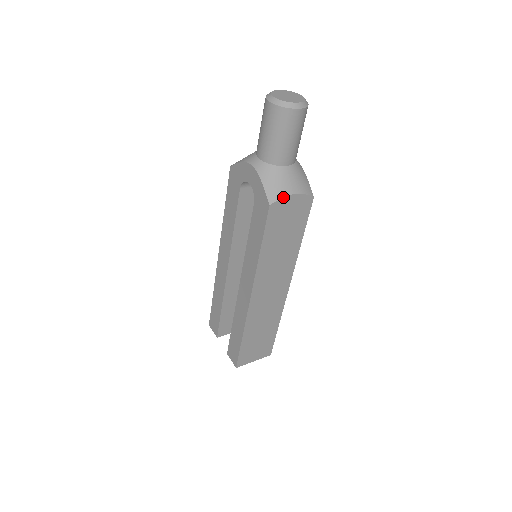
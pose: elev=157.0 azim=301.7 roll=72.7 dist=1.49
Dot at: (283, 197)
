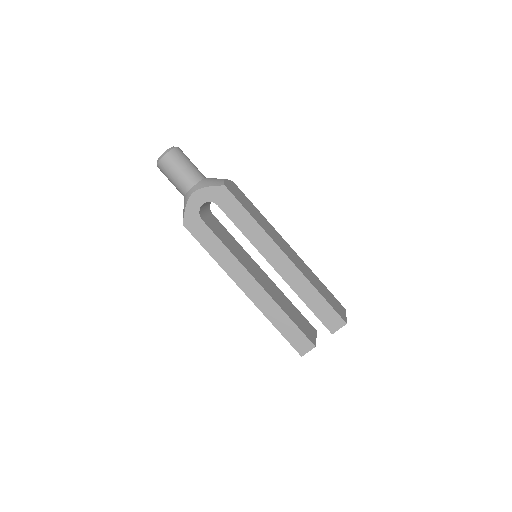
Dot at: (224, 181)
